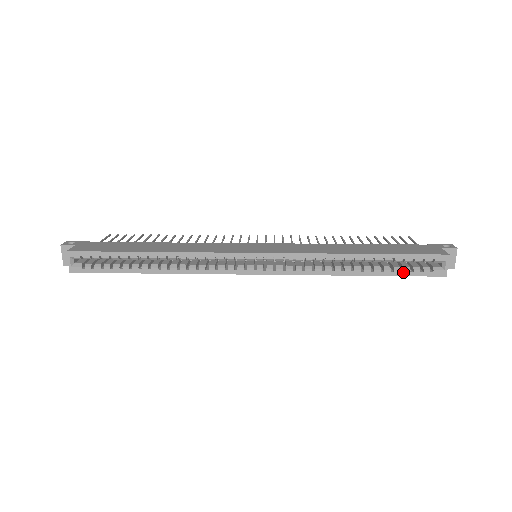
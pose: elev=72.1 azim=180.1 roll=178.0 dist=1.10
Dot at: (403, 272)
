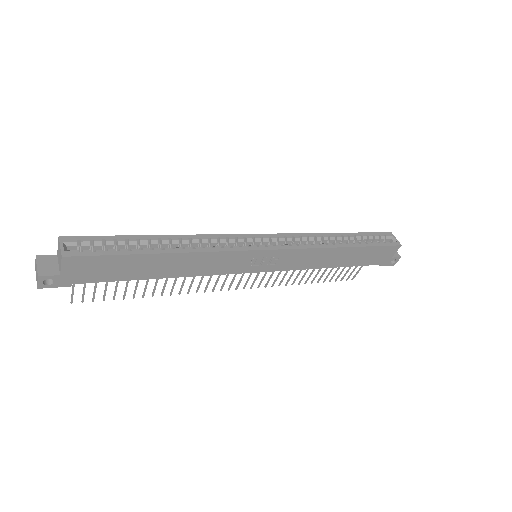
Dot at: (374, 244)
